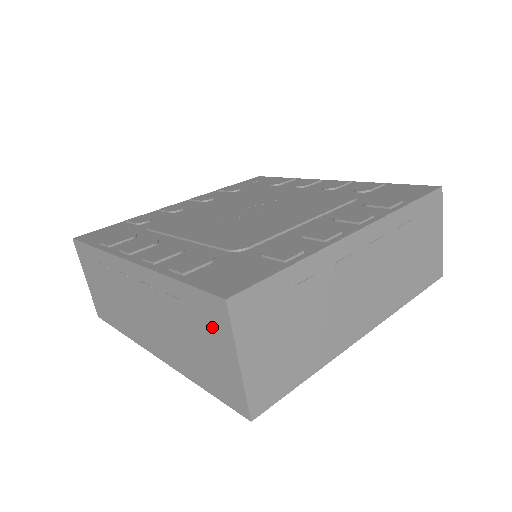
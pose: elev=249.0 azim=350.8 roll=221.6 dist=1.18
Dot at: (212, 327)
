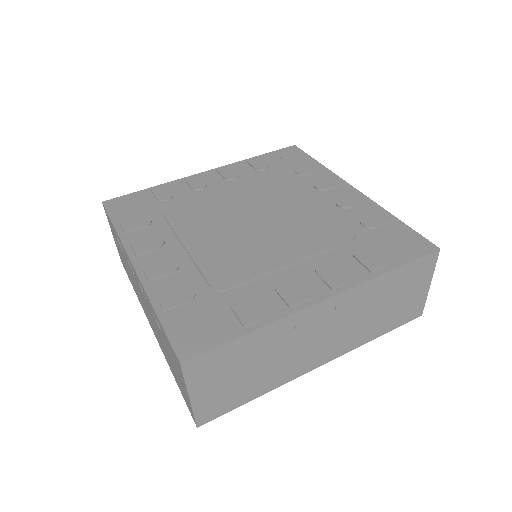
Dot at: (176, 363)
